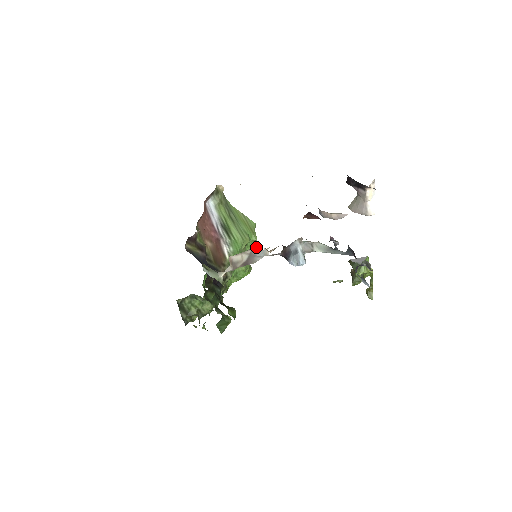
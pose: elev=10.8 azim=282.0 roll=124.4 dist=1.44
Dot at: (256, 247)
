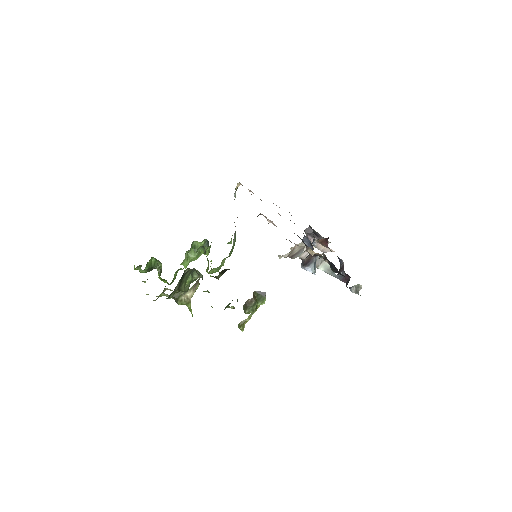
Dot at: occluded
